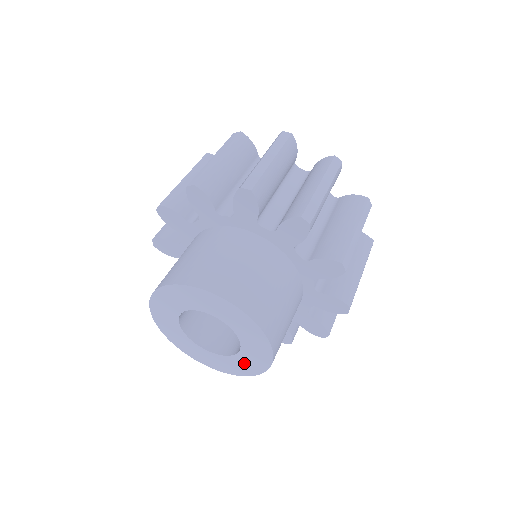
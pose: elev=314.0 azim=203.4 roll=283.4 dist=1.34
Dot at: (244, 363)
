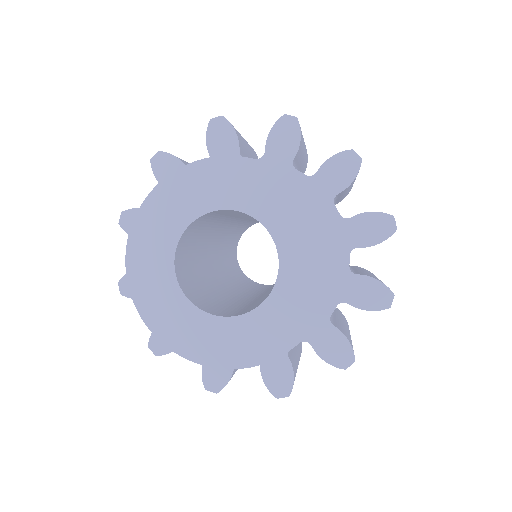
Dot at: (269, 325)
